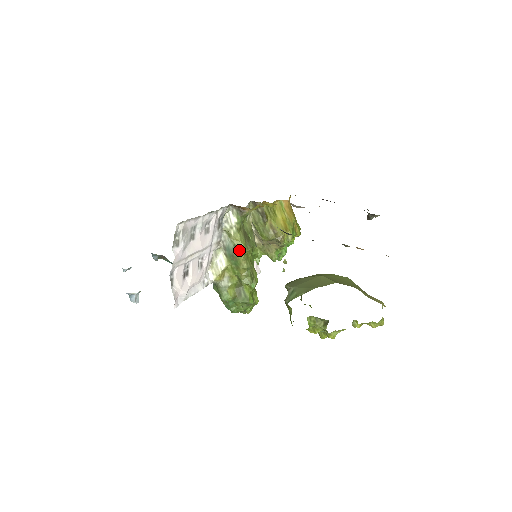
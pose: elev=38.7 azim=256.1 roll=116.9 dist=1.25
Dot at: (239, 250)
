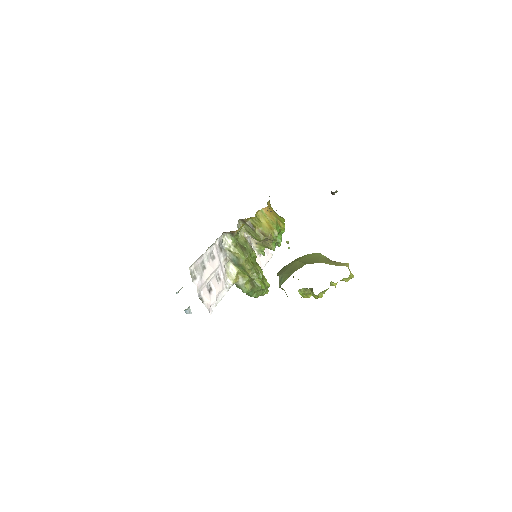
Dot at: (241, 259)
